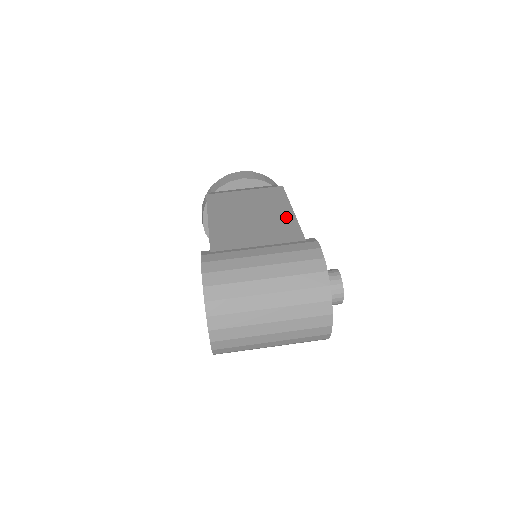
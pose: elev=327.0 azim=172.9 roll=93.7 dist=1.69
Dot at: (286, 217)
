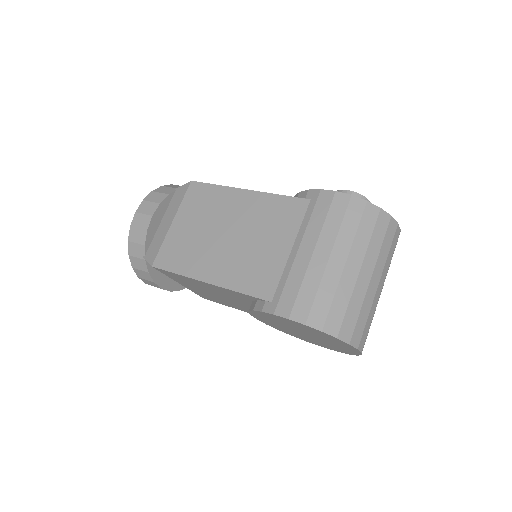
Dot at: (255, 201)
